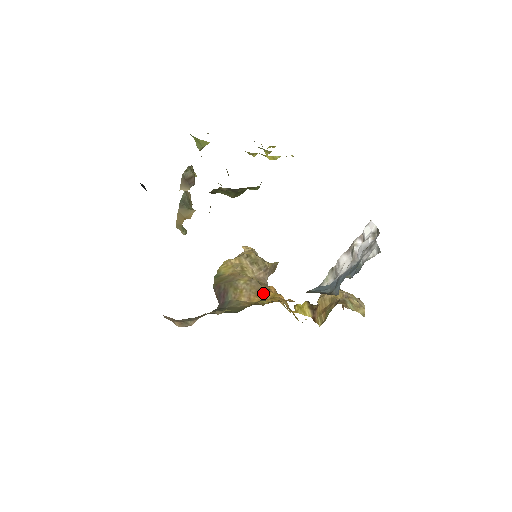
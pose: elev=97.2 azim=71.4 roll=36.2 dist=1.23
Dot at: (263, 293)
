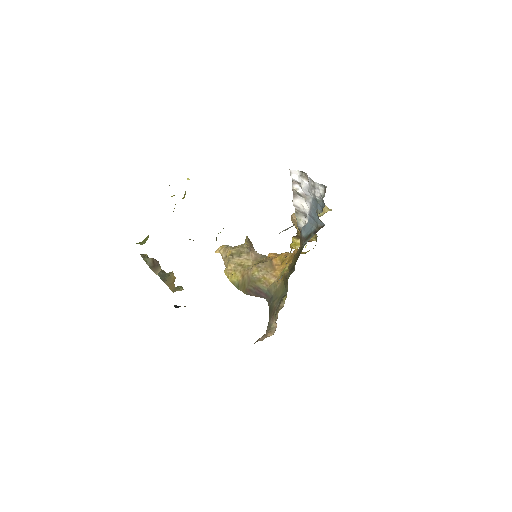
Dot at: (274, 264)
